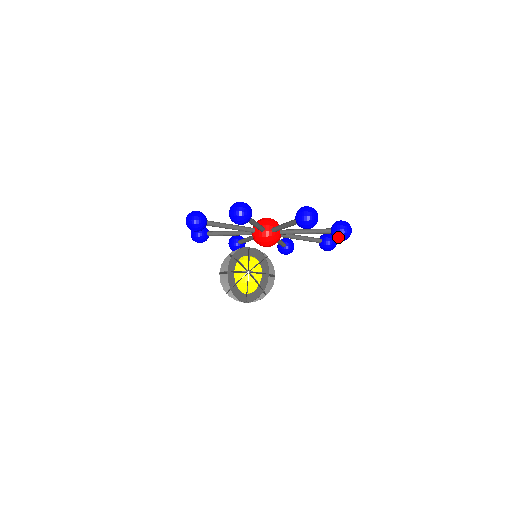
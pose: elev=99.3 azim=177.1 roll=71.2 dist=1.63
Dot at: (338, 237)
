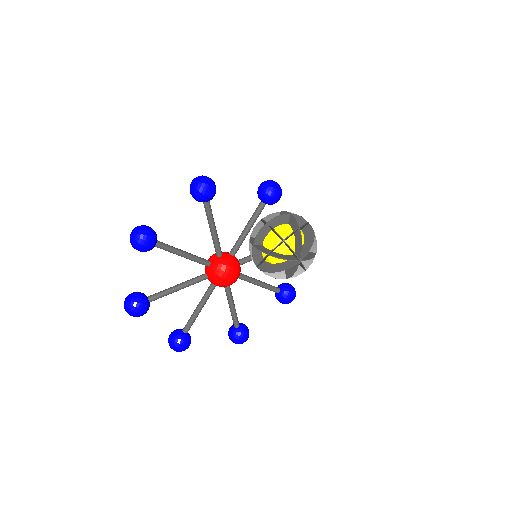
Dot at: (291, 292)
